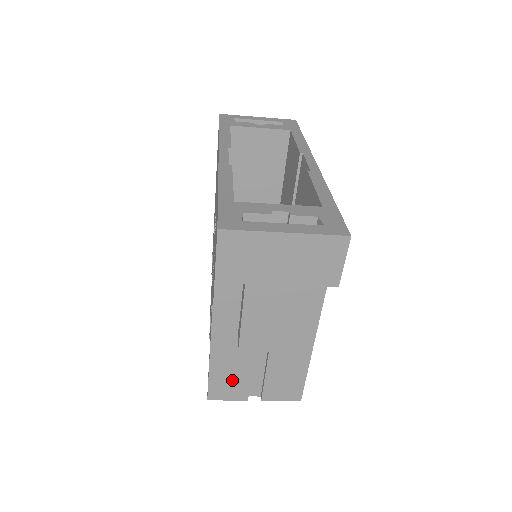
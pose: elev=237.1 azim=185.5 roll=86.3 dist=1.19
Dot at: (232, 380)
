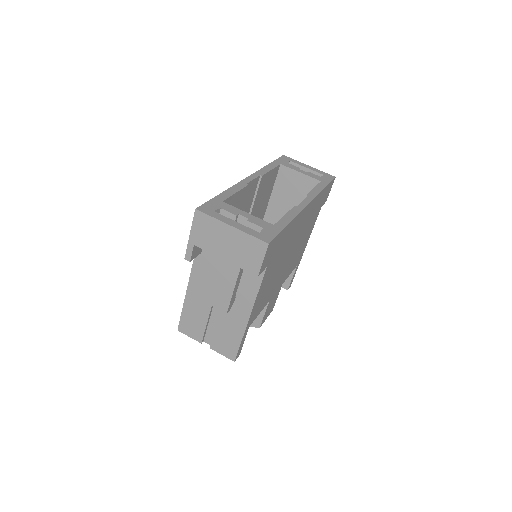
Dot at: (195, 322)
